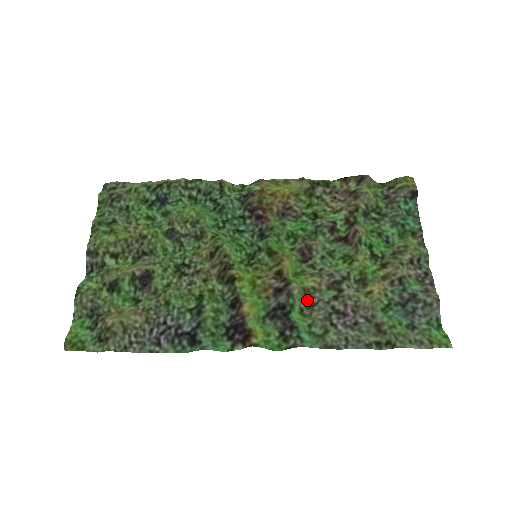
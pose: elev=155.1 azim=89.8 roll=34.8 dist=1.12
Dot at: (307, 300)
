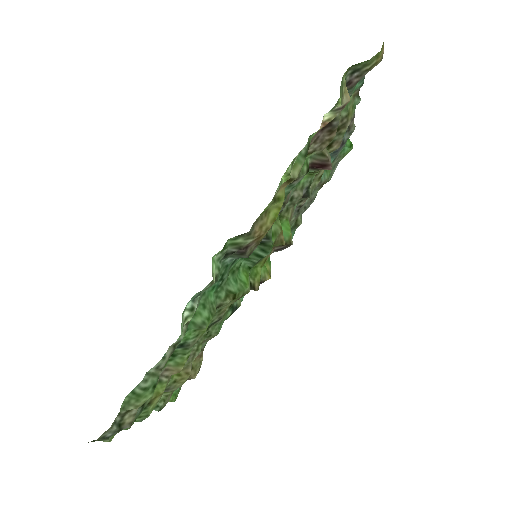
Dot at: occluded
